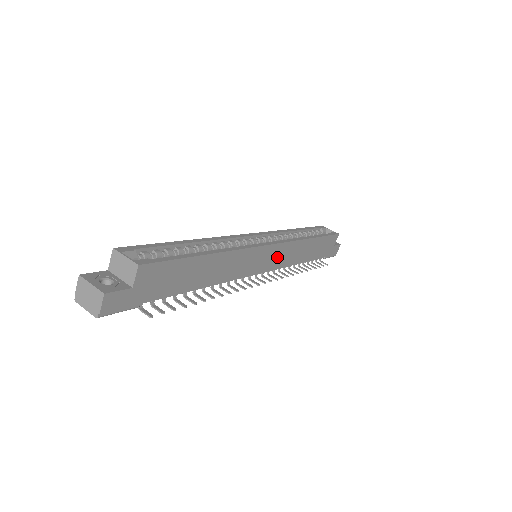
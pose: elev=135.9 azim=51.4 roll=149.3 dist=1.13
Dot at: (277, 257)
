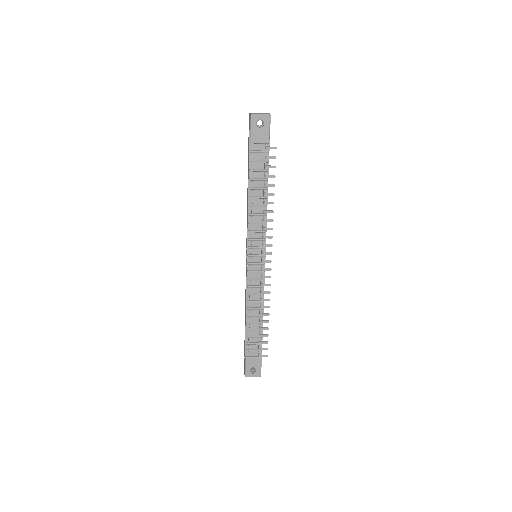
Dot at: occluded
